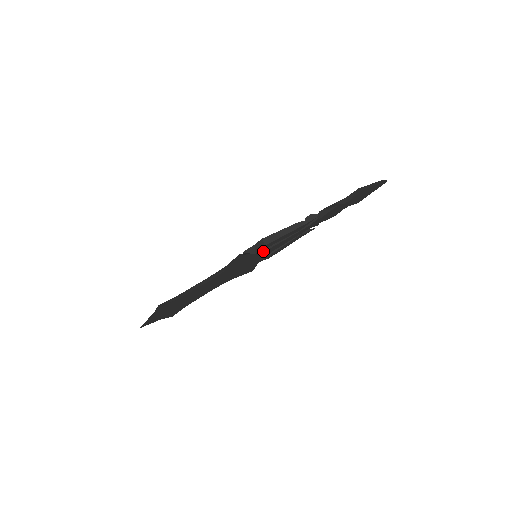
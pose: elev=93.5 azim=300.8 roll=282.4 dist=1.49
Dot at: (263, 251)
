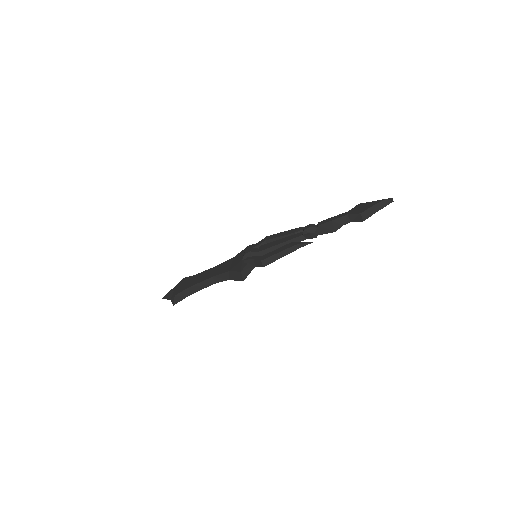
Dot at: occluded
